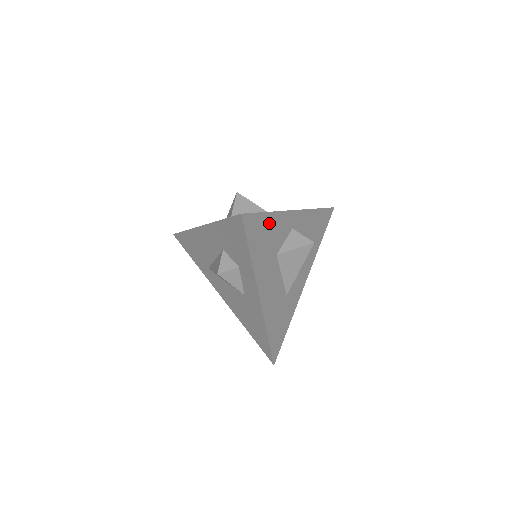
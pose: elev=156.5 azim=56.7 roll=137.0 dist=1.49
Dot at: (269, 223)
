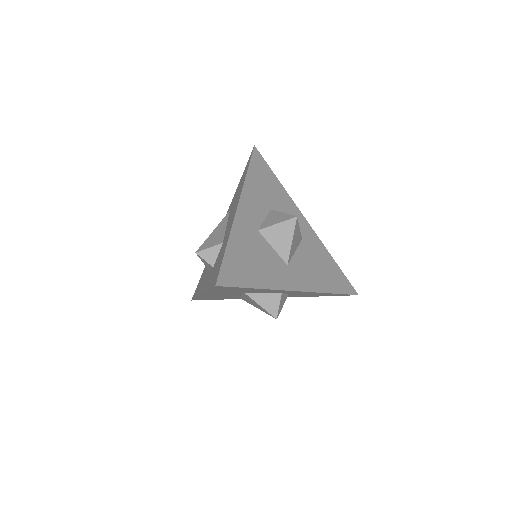
Dot at: (251, 289)
